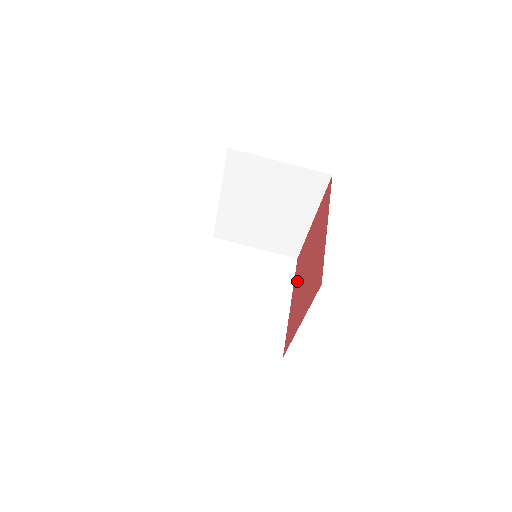
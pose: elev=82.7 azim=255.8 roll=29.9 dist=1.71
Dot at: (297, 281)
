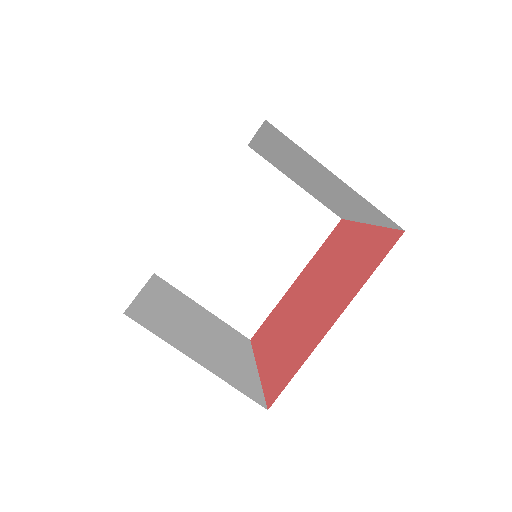
Dot at: (273, 337)
